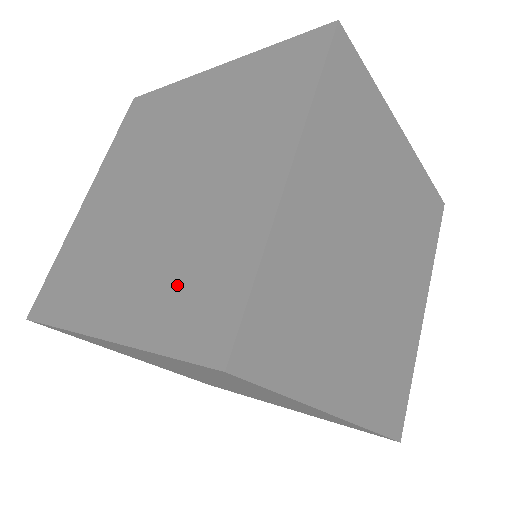
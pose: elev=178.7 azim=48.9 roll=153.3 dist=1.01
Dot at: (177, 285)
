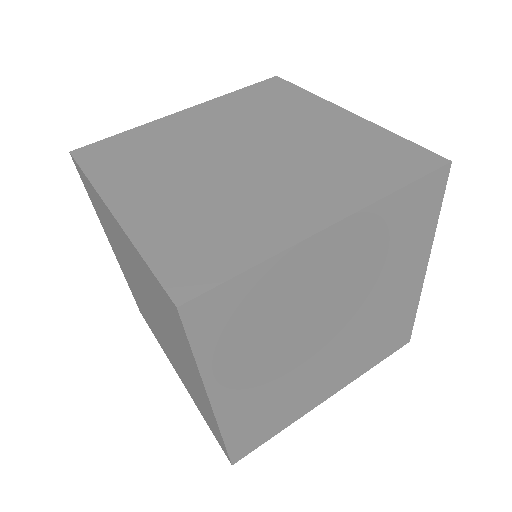
Dot at: (170, 324)
